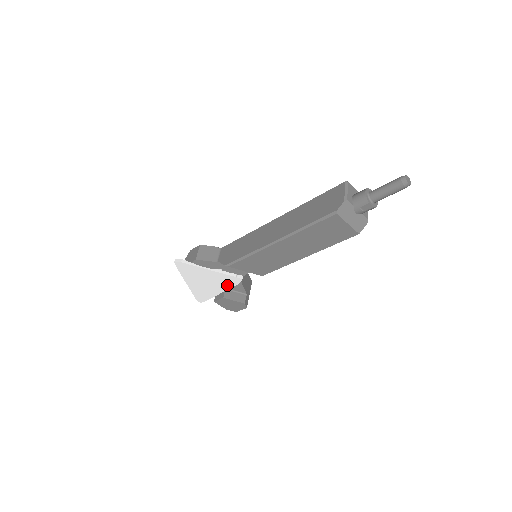
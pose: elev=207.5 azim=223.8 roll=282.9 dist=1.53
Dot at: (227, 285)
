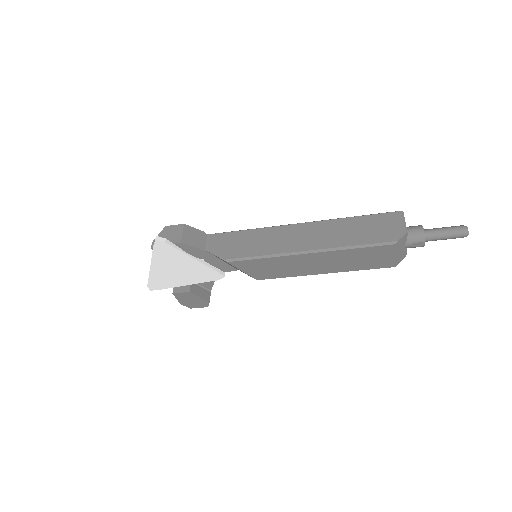
Dot at: (201, 279)
